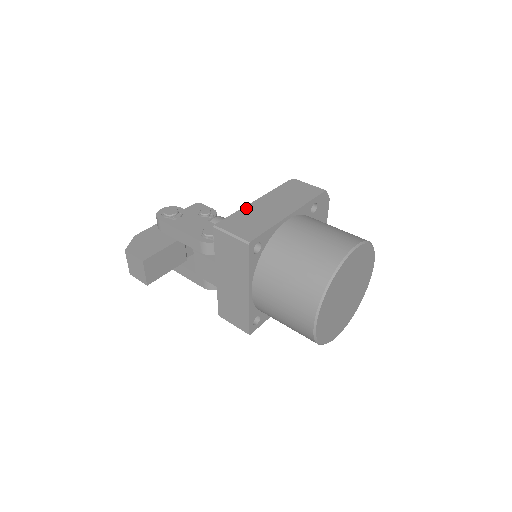
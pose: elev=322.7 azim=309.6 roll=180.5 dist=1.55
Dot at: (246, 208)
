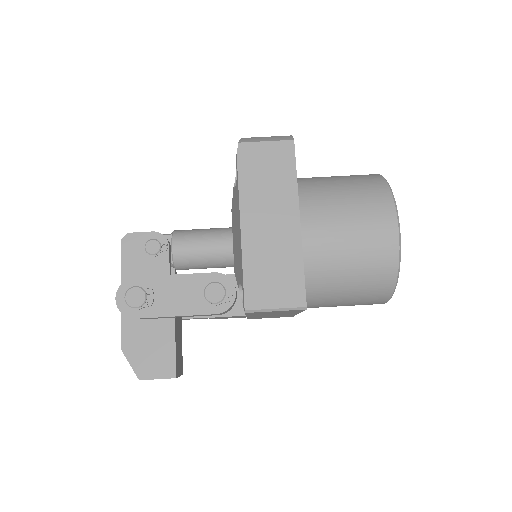
Dot at: (246, 251)
